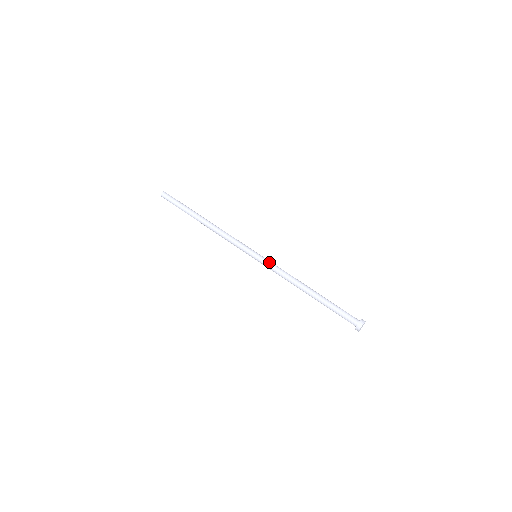
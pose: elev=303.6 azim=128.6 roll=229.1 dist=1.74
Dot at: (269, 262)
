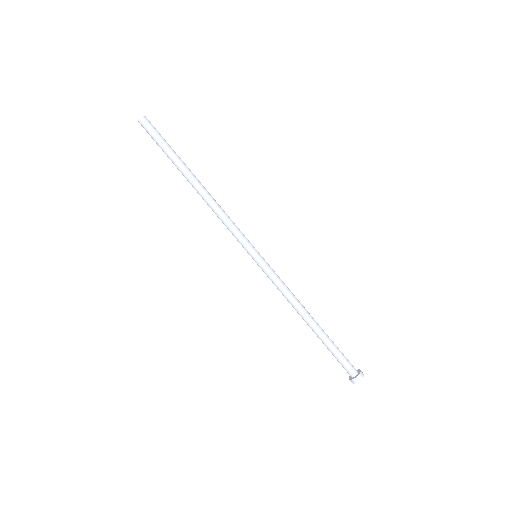
Dot at: (273, 270)
